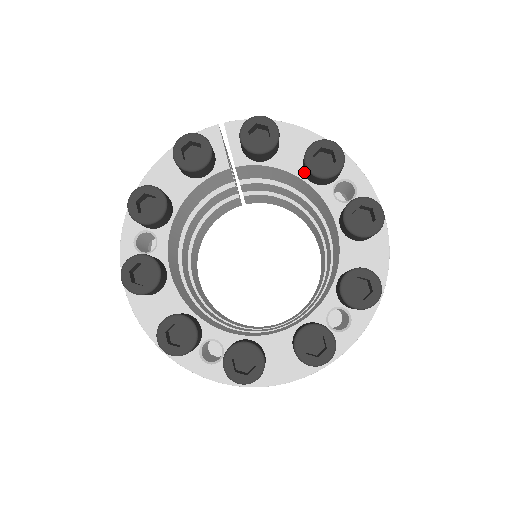
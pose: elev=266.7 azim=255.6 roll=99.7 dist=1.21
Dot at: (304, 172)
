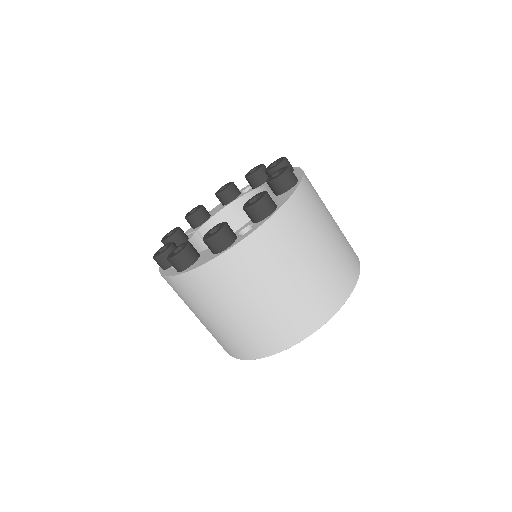
Dot at: (225, 202)
